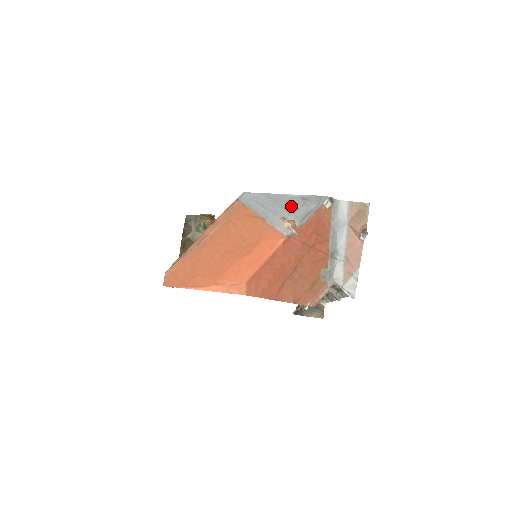
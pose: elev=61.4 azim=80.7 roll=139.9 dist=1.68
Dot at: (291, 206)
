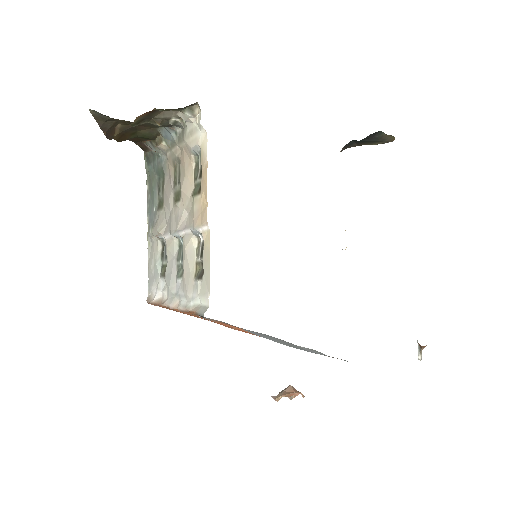
Dot at: (293, 346)
